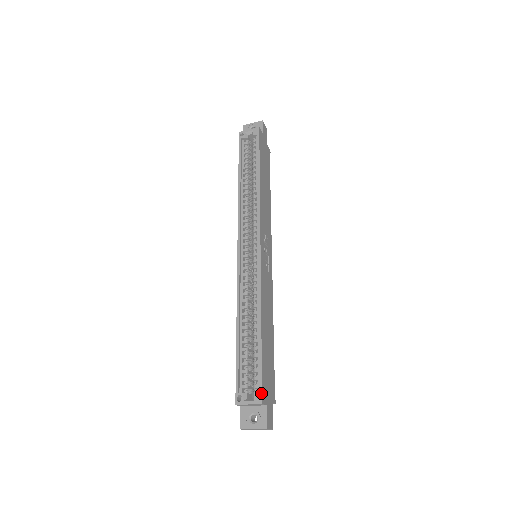
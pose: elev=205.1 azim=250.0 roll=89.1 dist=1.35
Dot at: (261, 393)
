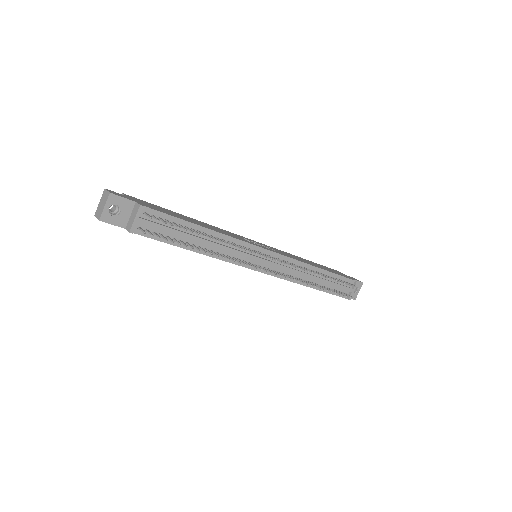
Dot at: occluded
